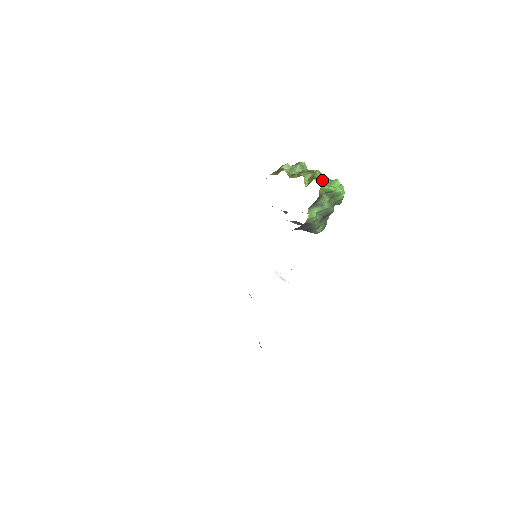
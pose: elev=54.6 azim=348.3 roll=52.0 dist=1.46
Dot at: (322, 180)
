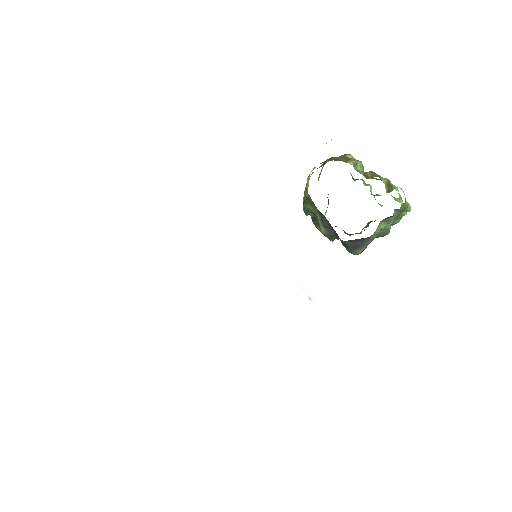
Dot at: occluded
